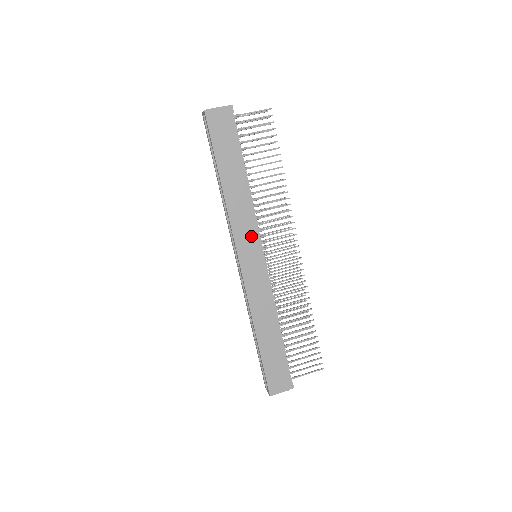
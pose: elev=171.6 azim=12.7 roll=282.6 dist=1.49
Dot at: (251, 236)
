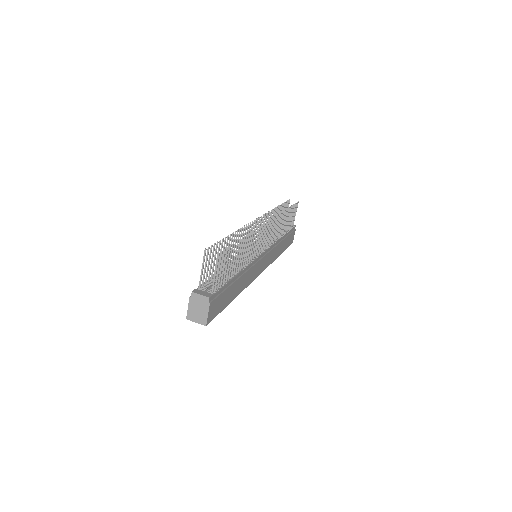
Dot at: (257, 266)
